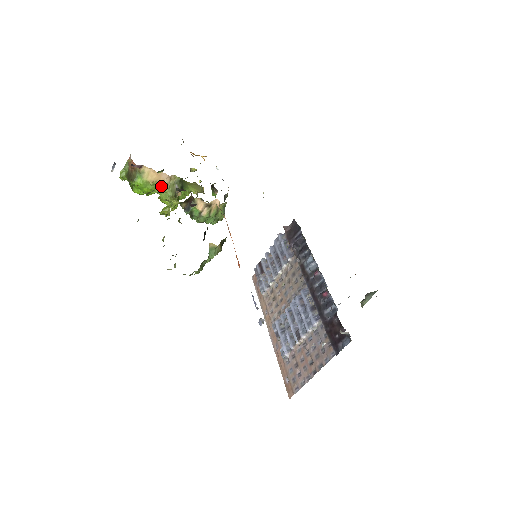
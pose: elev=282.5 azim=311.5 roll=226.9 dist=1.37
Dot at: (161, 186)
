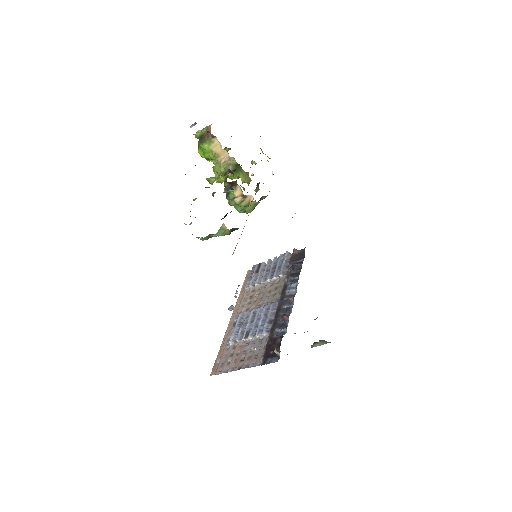
Dot at: (219, 160)
